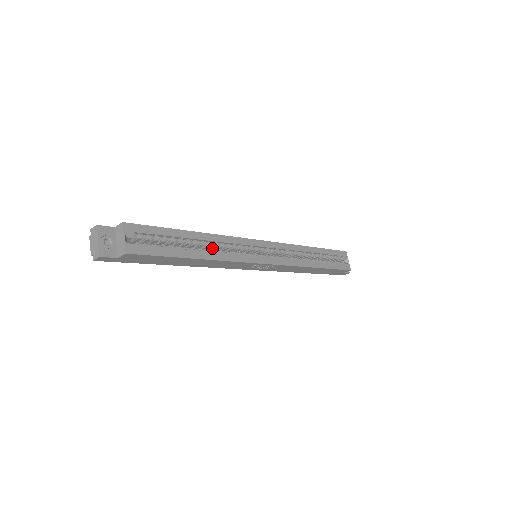
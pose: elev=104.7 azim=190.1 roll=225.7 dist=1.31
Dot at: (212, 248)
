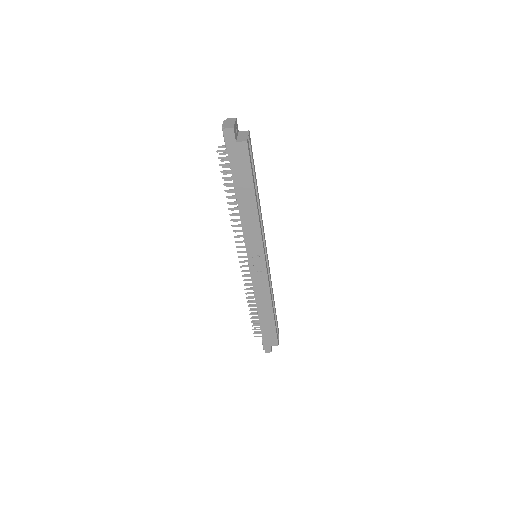
Dot at: occluded
